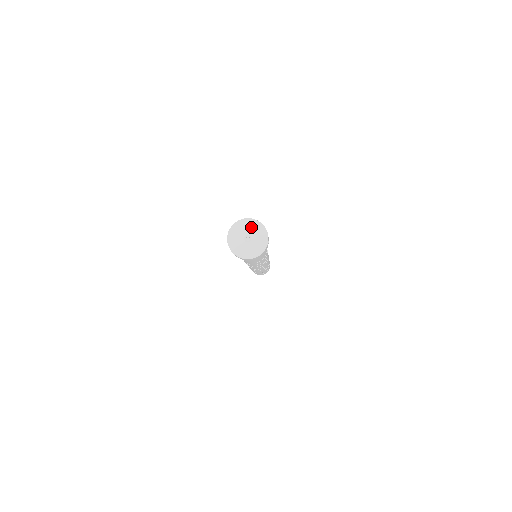
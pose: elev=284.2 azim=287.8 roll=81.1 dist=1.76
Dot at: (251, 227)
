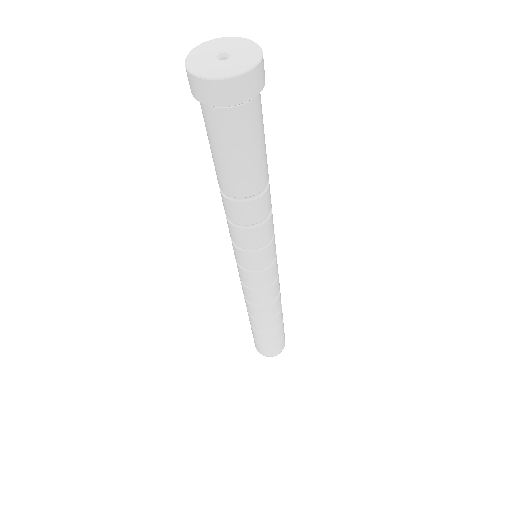
Dot at: (219, 45)
